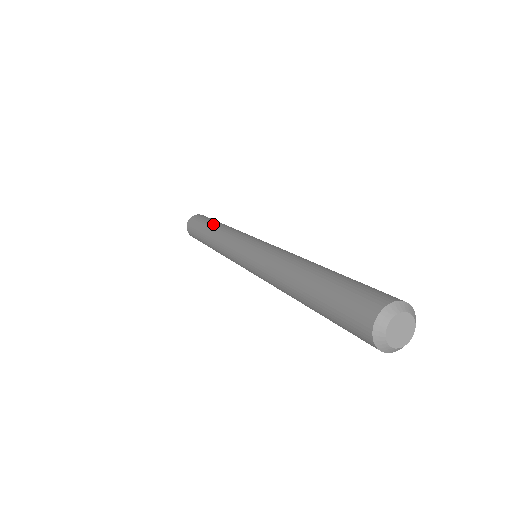
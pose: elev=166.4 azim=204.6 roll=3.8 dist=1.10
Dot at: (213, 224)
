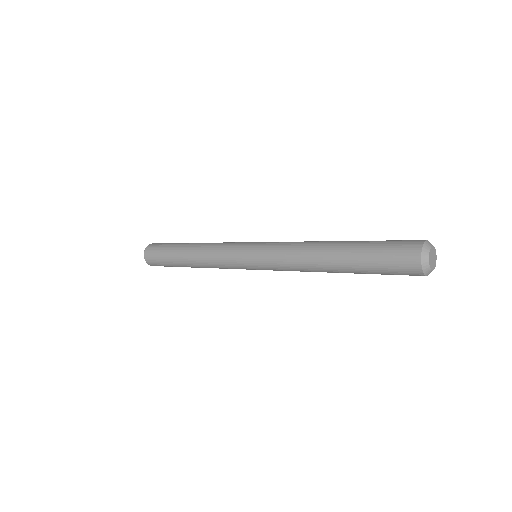
Dot at: occluded
